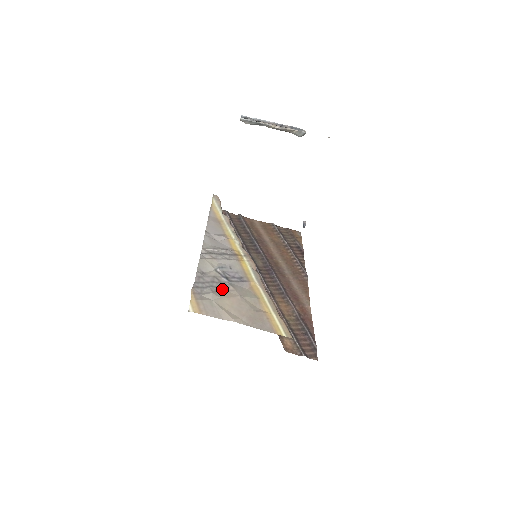
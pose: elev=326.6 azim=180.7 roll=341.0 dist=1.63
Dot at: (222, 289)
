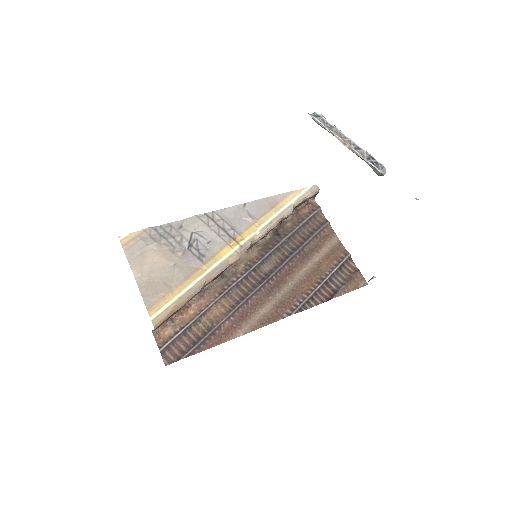
Dot at: (172, 248)
